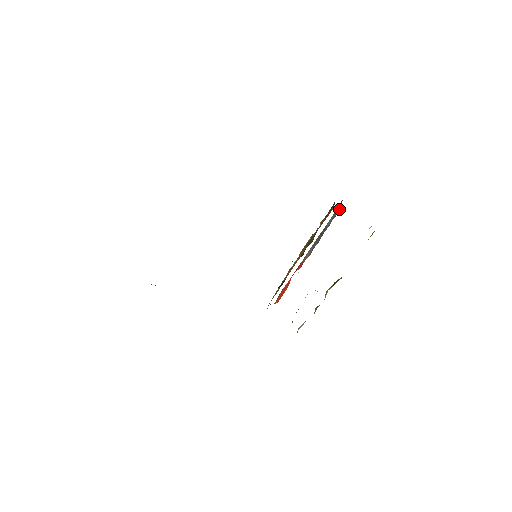
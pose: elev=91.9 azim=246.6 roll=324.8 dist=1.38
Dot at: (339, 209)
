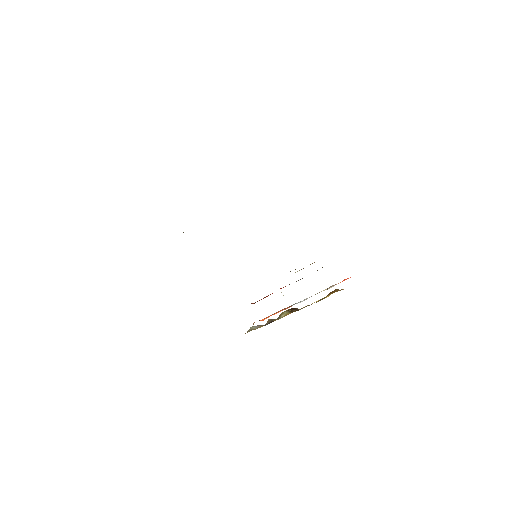
Dot at: occluded
